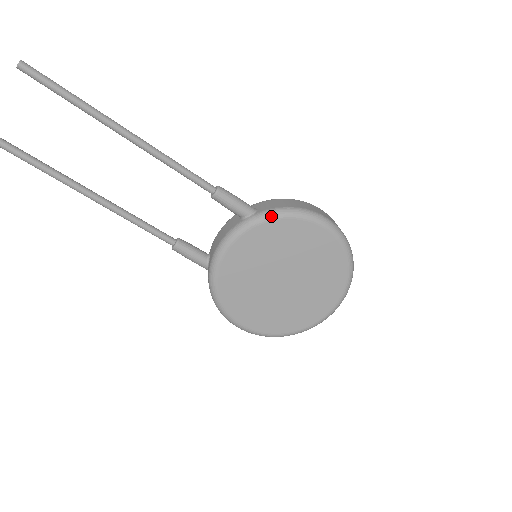
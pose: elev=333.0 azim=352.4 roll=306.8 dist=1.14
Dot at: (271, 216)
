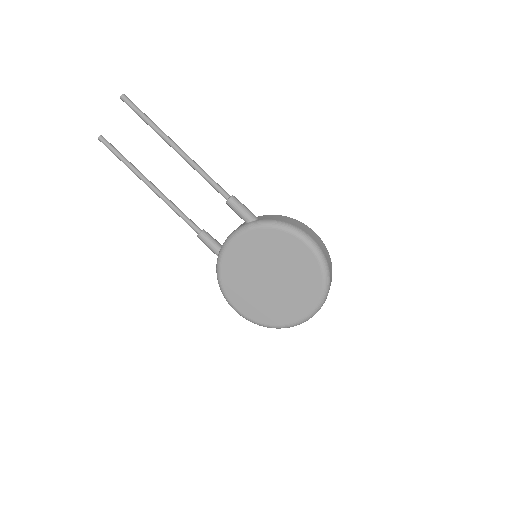
Dot at: (264, 225)
